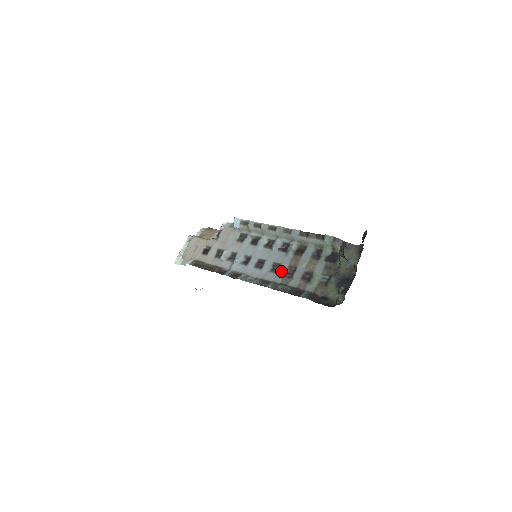
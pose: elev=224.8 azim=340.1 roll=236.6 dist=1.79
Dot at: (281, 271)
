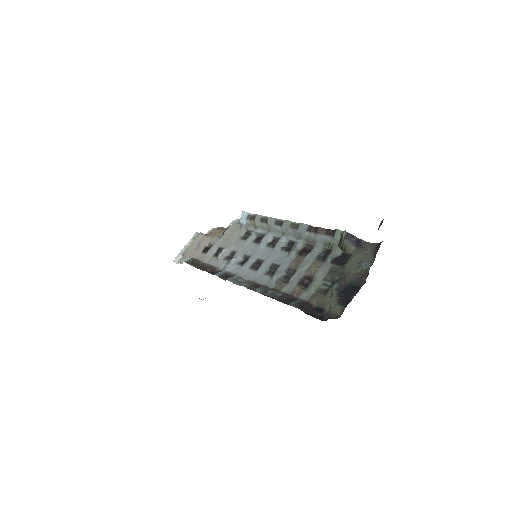
Dot at: (277, 273)
